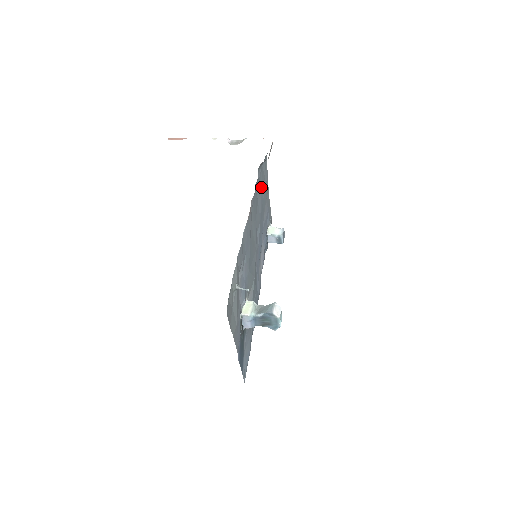
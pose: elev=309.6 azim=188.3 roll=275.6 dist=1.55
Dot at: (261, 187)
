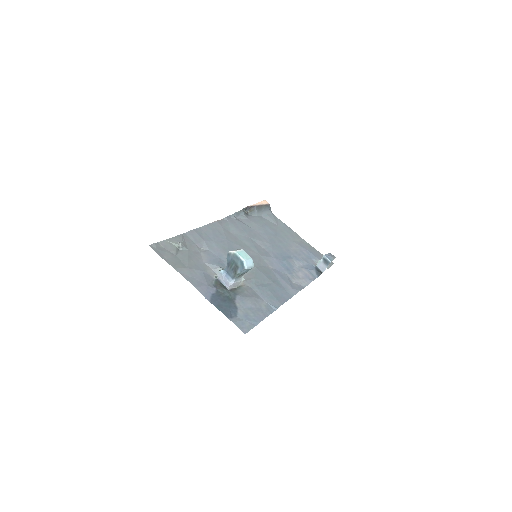
Dot at: (263, 226)
